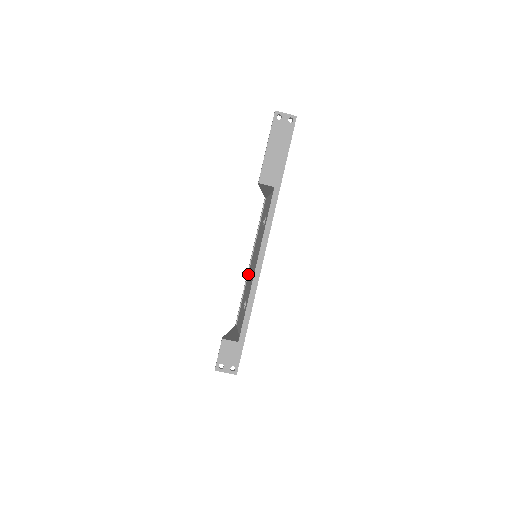
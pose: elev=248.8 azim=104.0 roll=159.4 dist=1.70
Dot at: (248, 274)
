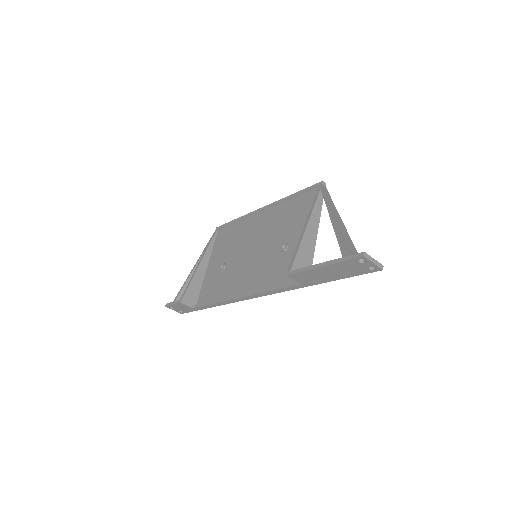
Dot at: (252, 218)
